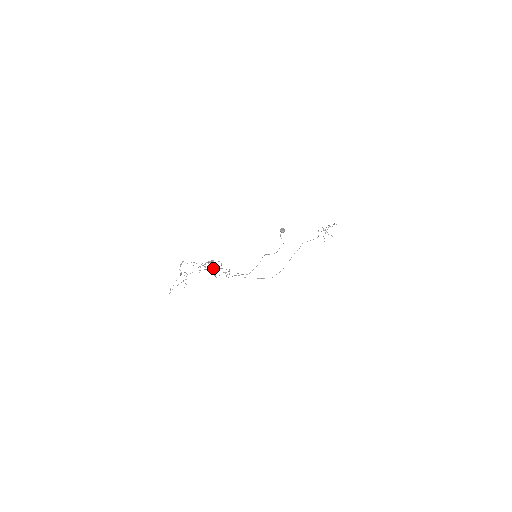
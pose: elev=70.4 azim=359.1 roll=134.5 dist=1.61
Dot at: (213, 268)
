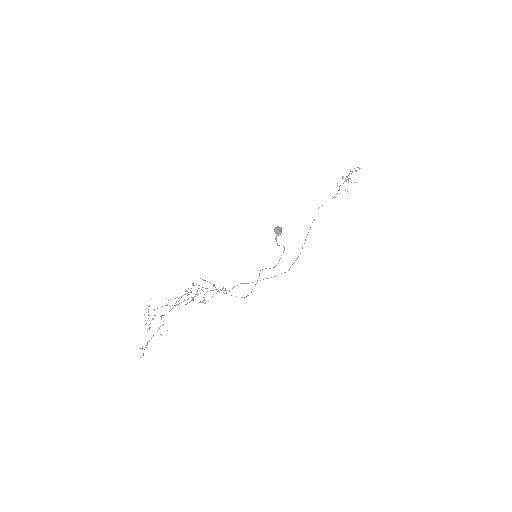
Dot at: occluded
